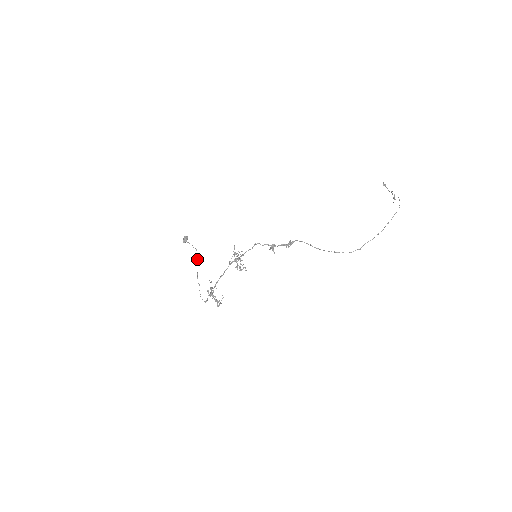
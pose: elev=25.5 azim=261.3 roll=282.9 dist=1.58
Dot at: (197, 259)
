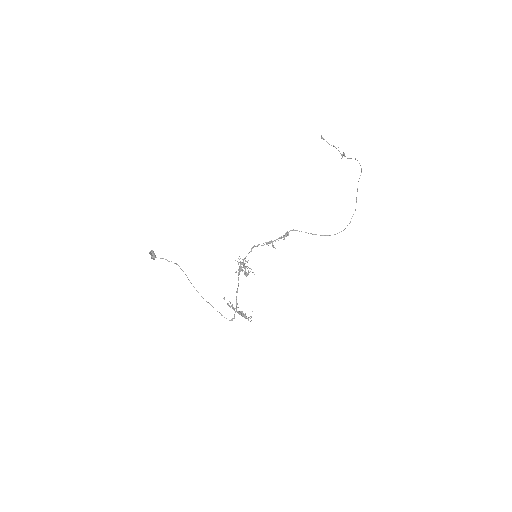
Dot at: (186, 275)
